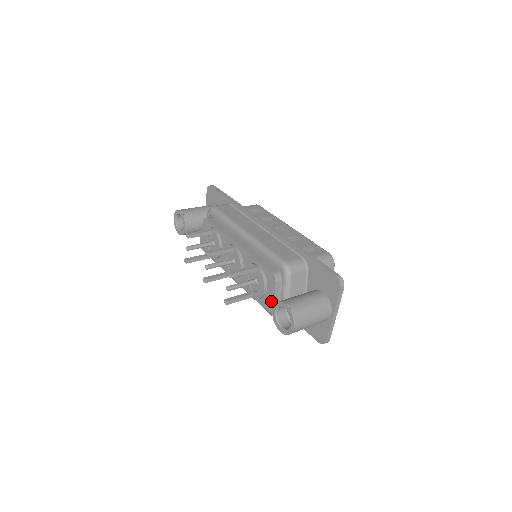
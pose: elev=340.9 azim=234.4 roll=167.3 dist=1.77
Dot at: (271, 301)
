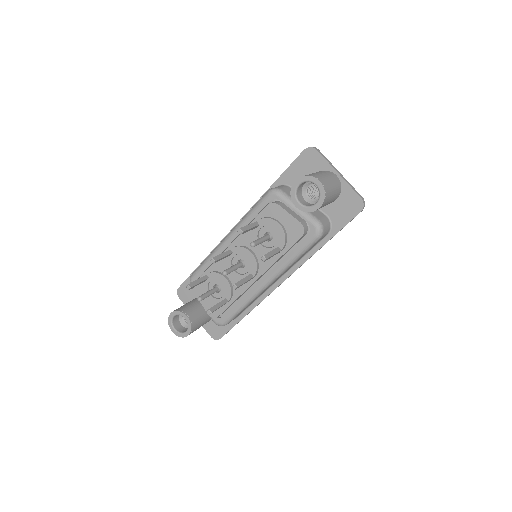
Dot at: (293, 224)
